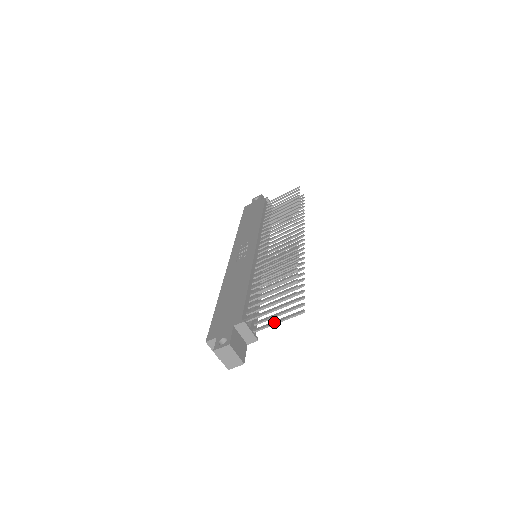
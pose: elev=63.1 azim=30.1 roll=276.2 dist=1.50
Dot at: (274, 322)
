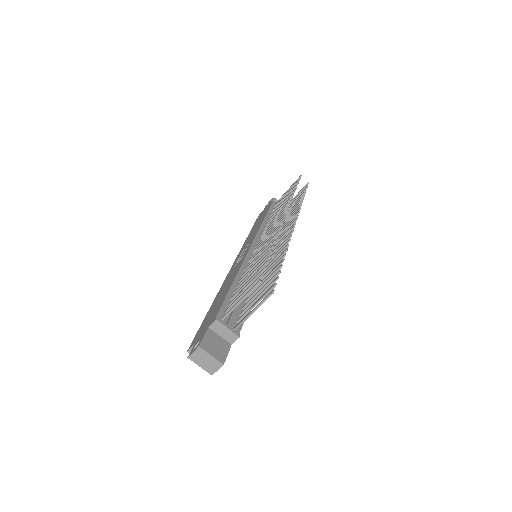
Dot at: (250, 312)
